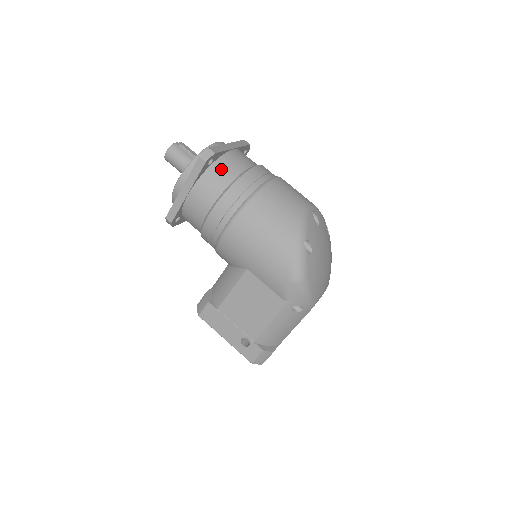
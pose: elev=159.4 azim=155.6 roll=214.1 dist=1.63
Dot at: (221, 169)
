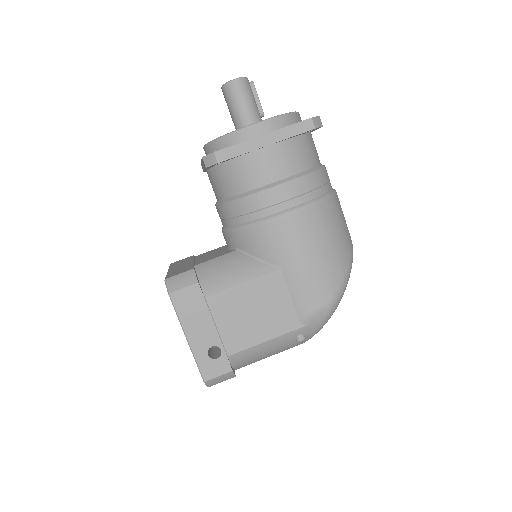
Dot at: (309, 146)
